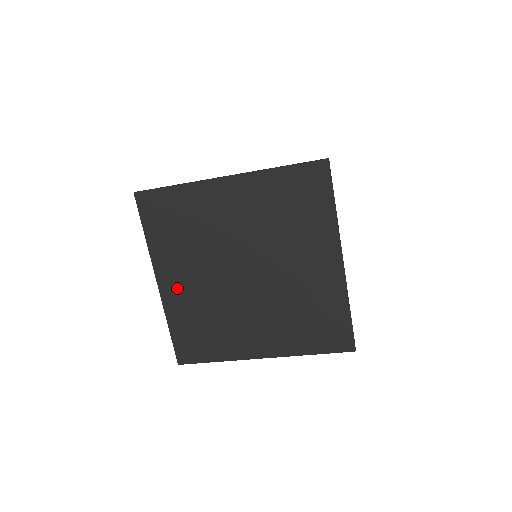
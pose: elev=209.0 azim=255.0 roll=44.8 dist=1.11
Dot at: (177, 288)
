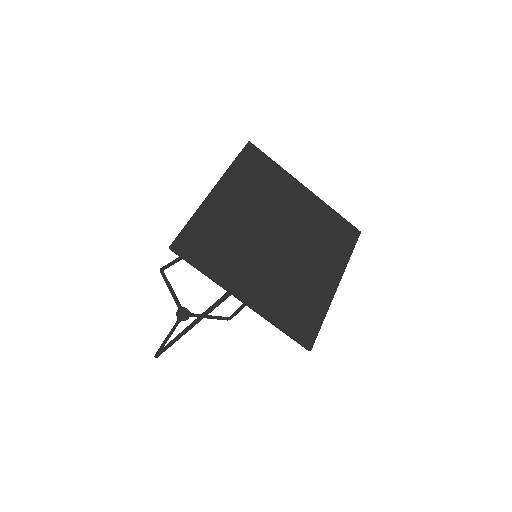
Dot at: (224, 204)
